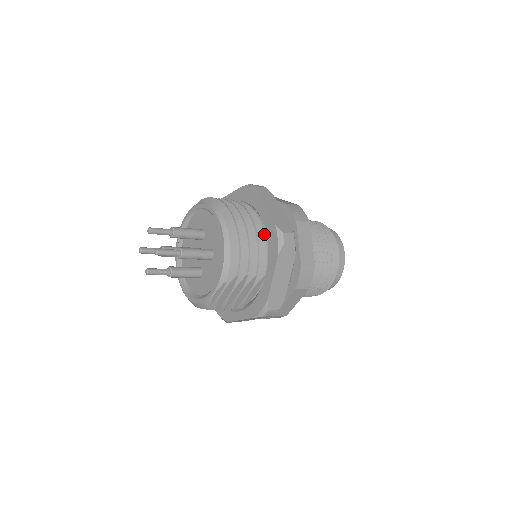
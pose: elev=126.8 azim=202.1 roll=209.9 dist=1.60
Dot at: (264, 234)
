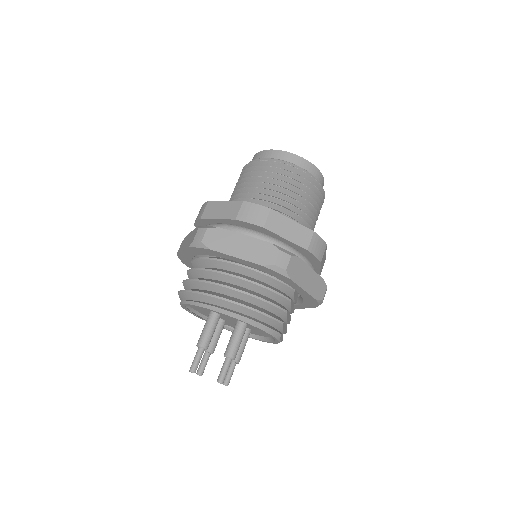
Dot at: (259, 273)
